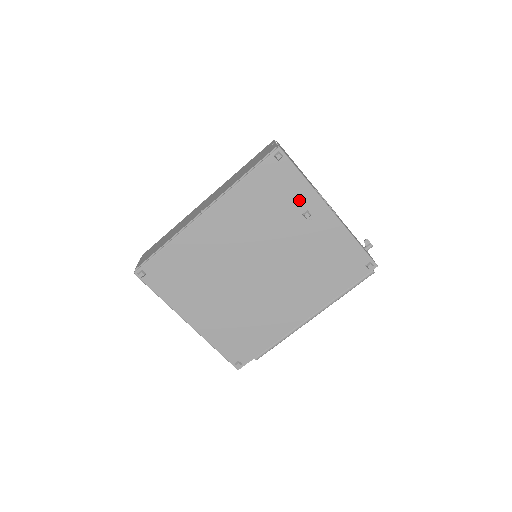
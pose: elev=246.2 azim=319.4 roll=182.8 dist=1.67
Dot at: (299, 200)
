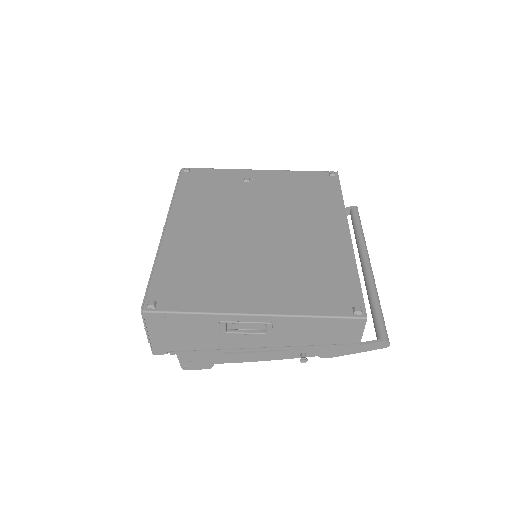
Dot at: (231, 178)
